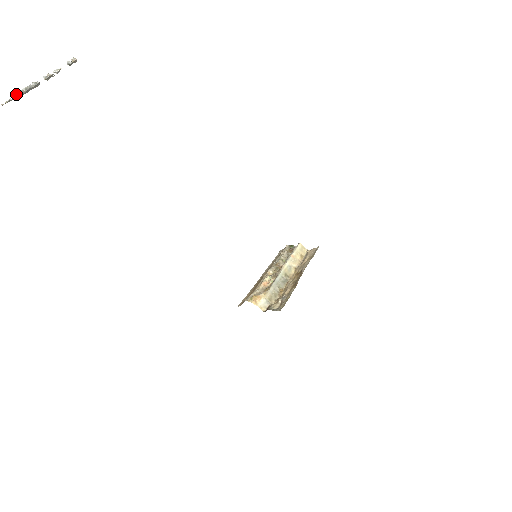
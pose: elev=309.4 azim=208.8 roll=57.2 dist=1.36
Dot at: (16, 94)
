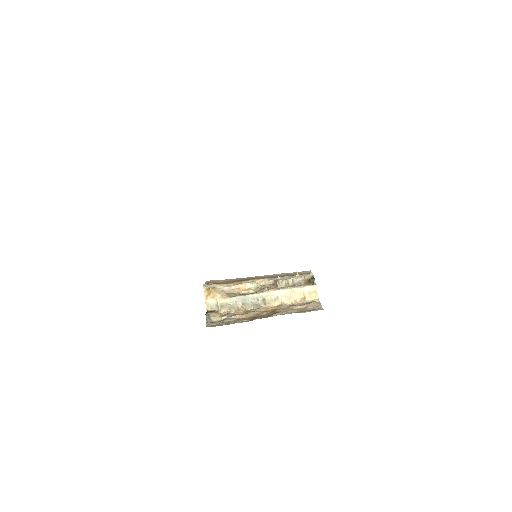
Dot at: out of frame
